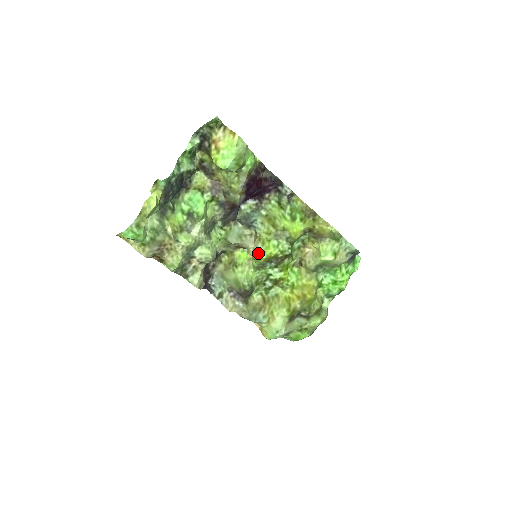
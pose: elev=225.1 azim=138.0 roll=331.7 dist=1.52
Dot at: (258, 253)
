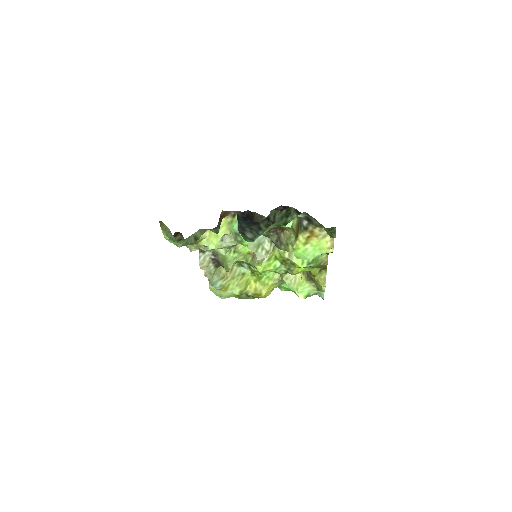
Dot at: (259, 265)
